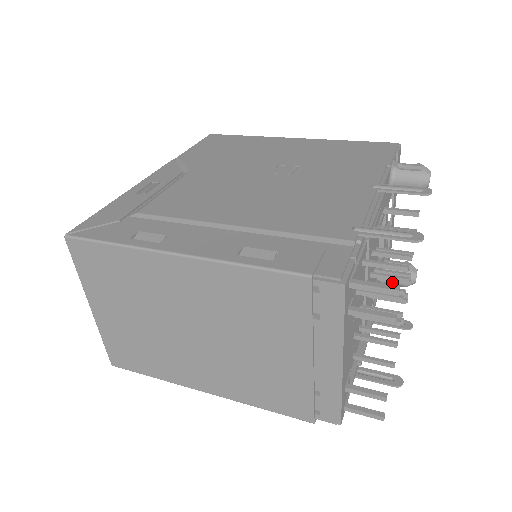
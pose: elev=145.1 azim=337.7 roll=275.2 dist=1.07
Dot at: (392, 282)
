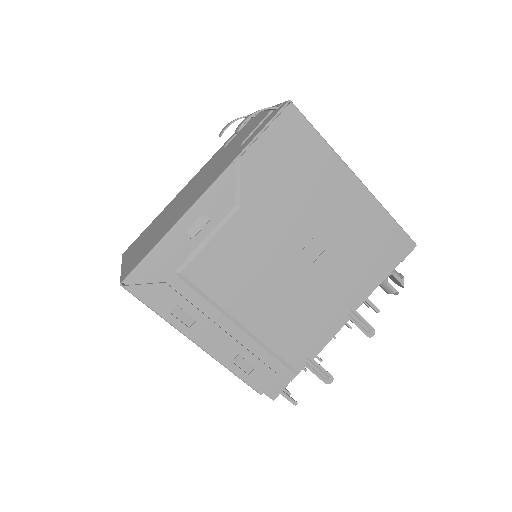
Dot at: occluded
